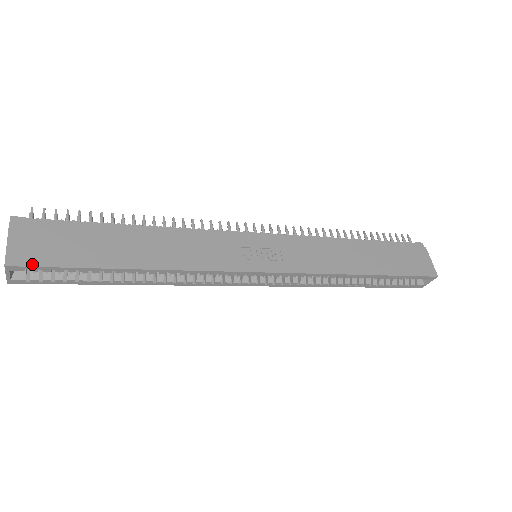
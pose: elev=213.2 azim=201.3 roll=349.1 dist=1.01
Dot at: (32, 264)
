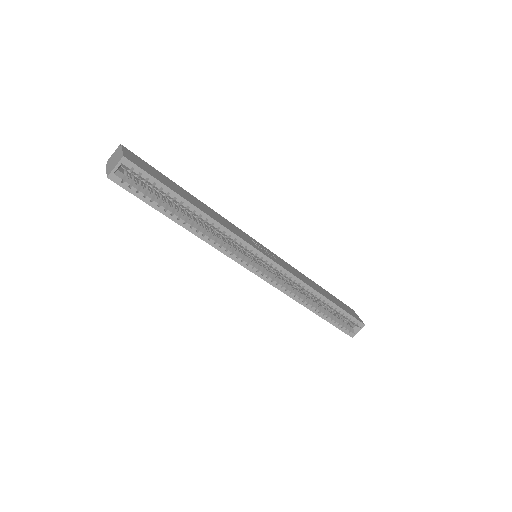
Dot at: (139, 166)
